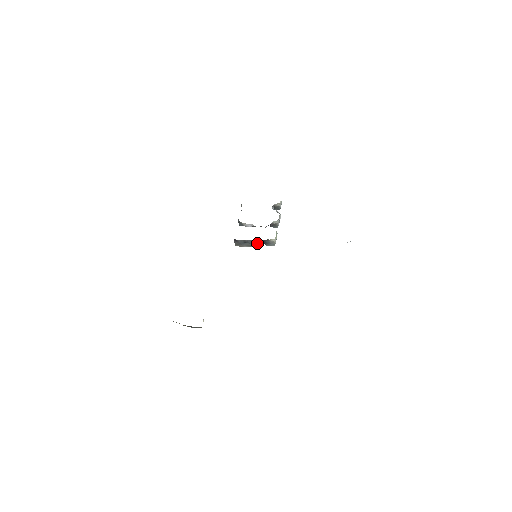
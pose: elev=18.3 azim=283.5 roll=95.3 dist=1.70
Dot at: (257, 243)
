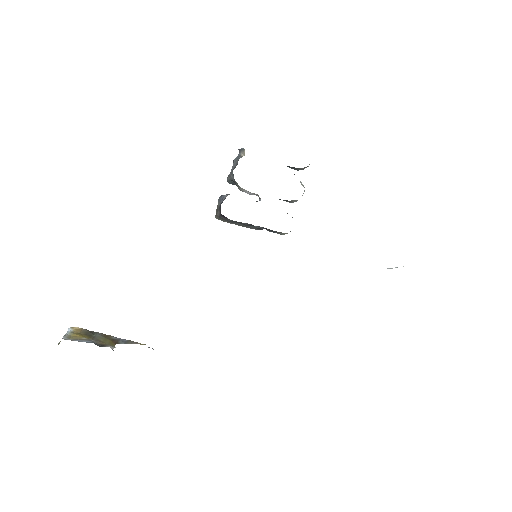
Dot at: (256, 227)
